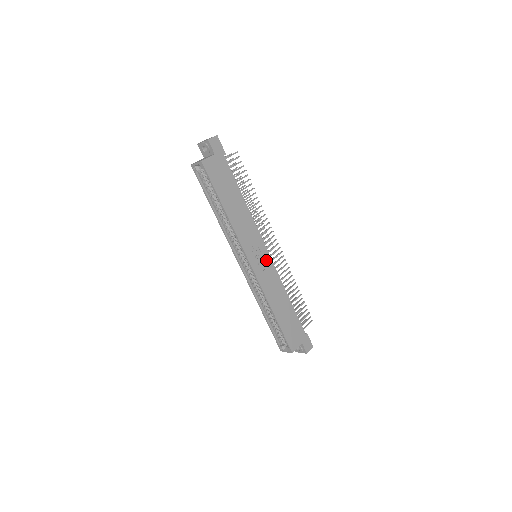
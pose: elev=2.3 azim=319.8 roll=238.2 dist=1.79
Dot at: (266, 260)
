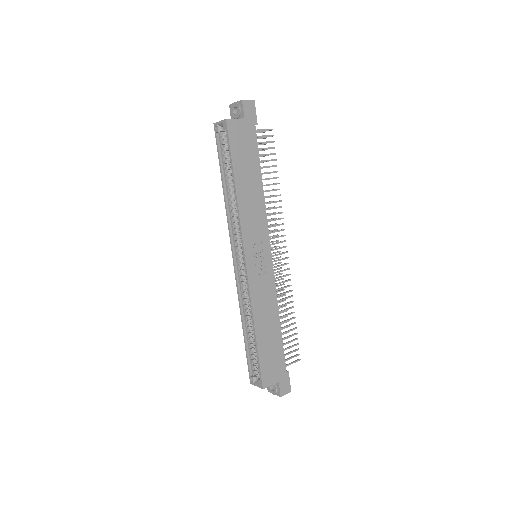
Dot at: (266, 264)
